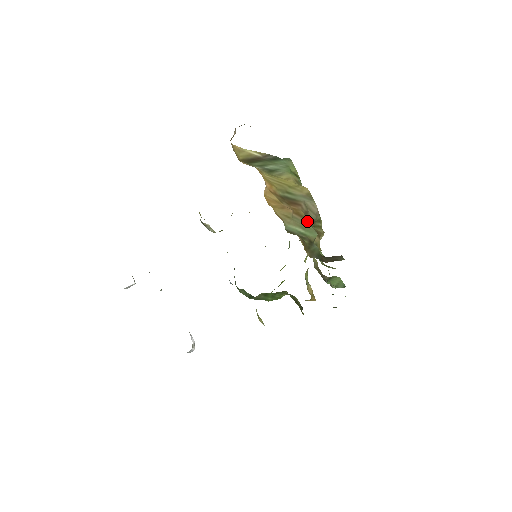
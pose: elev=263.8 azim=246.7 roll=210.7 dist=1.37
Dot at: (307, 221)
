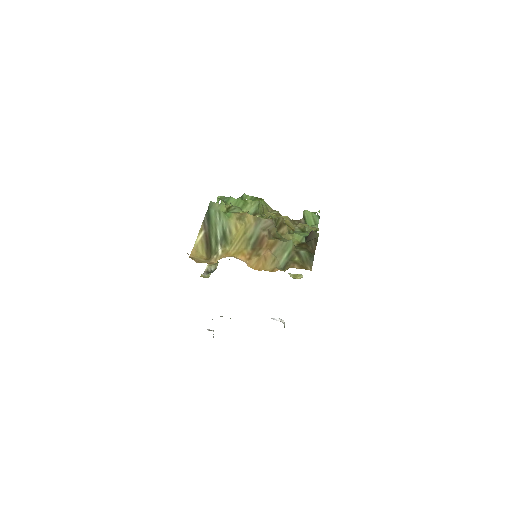
Dot at: (279, 242)
